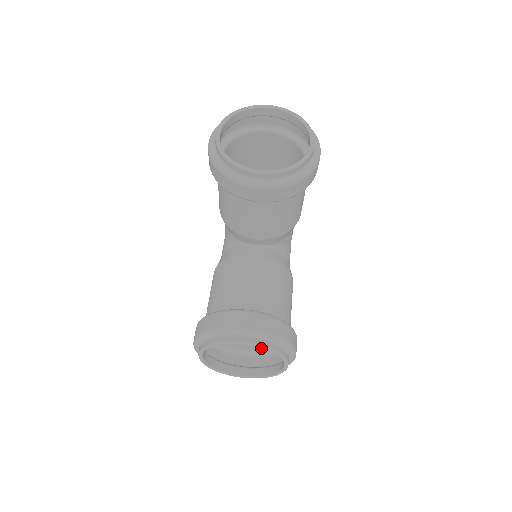
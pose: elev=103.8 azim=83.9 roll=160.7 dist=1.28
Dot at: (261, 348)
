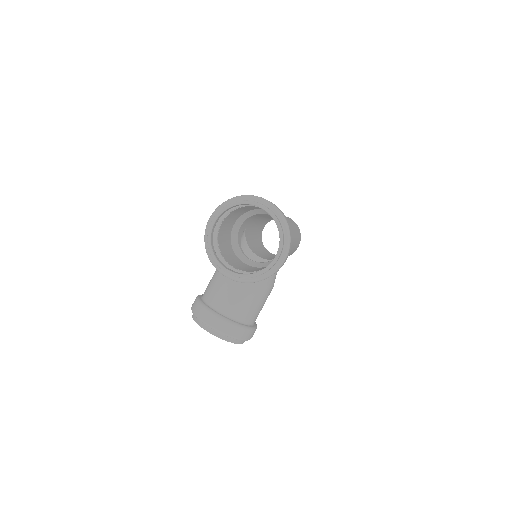
Dot at: occluded
